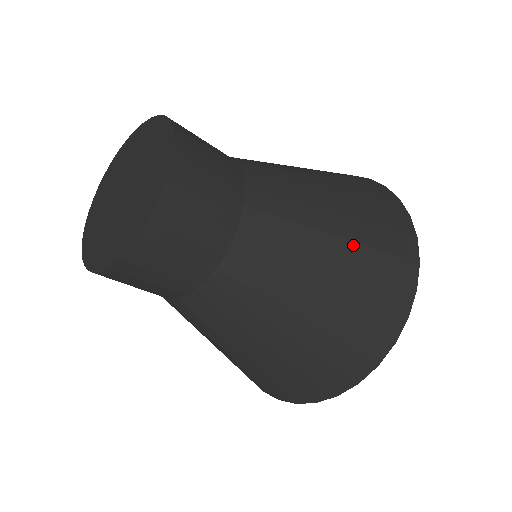
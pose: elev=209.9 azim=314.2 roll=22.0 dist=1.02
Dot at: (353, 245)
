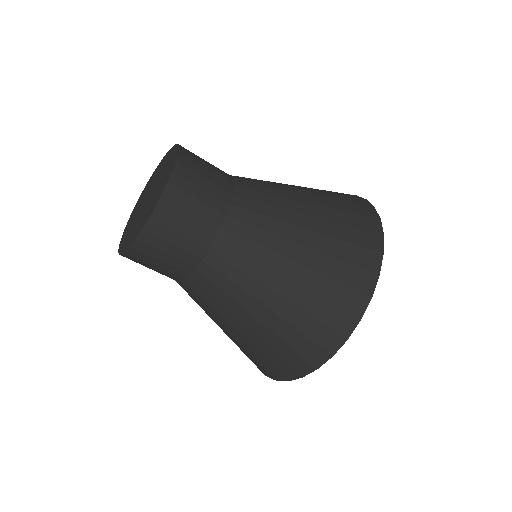
Dot at: occluded
